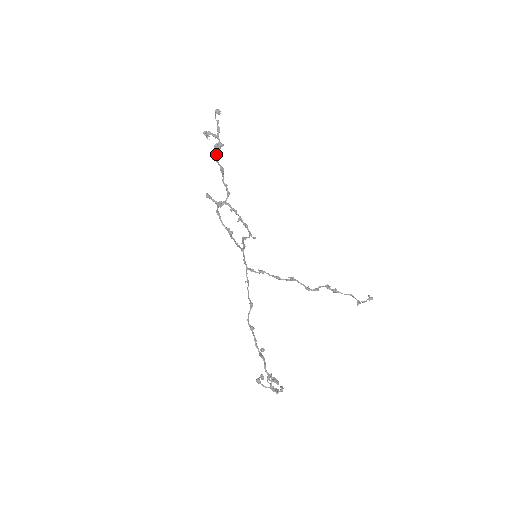
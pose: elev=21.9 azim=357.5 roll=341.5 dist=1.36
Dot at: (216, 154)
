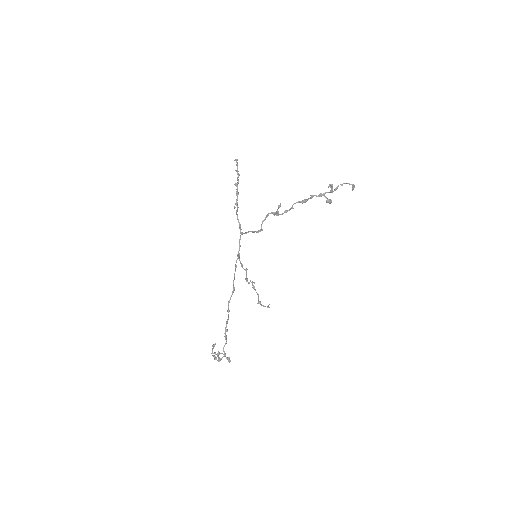
Dot at: (317, 196)
